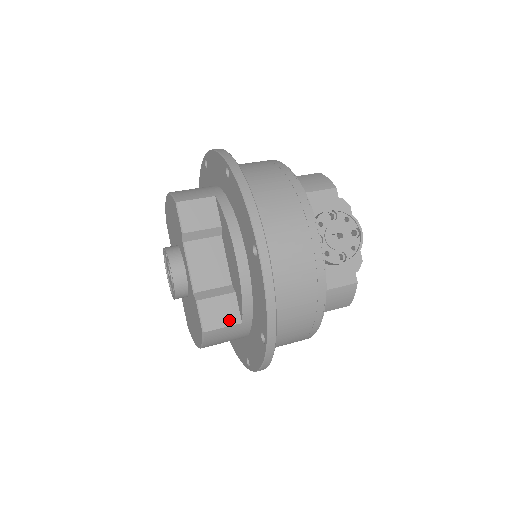
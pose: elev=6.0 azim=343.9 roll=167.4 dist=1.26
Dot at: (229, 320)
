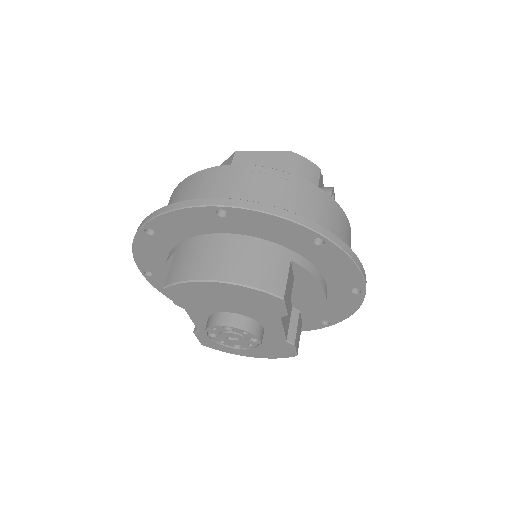
Dot at: (300, 331)
